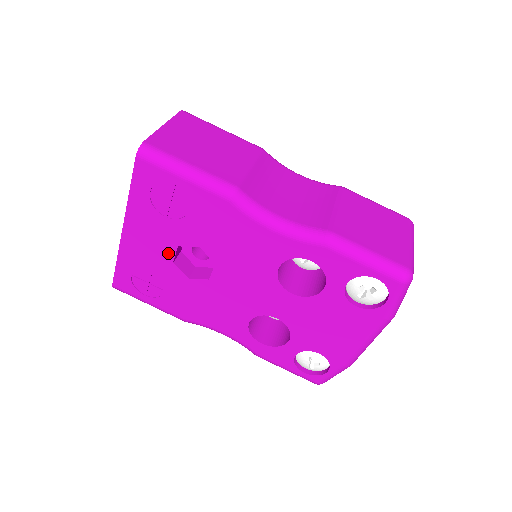
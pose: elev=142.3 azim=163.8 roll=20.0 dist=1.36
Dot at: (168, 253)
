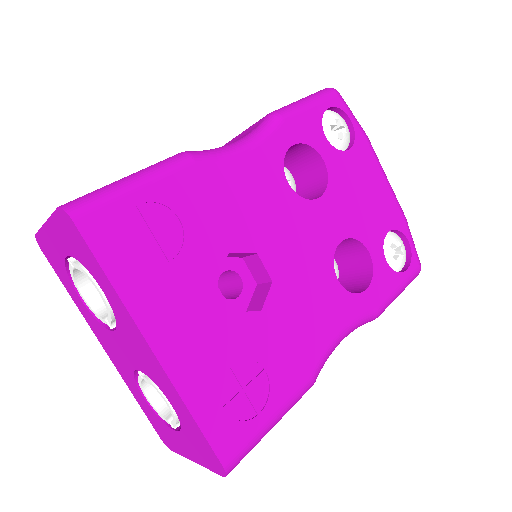
Dot at: (217, 307)
